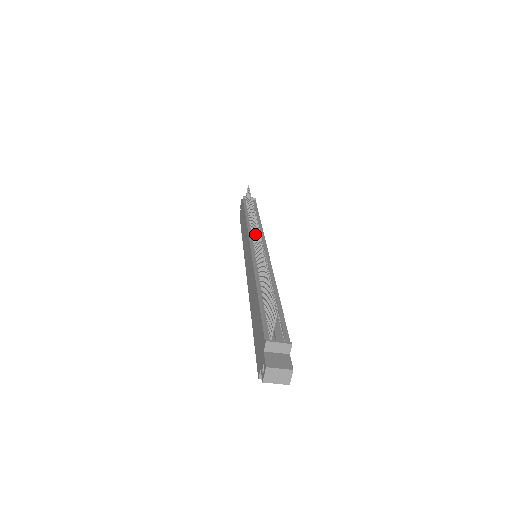
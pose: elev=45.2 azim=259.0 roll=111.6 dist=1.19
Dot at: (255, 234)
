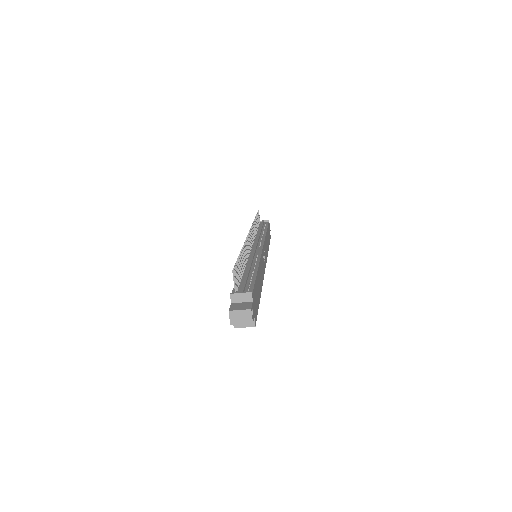
Dot at: (250, 237)
